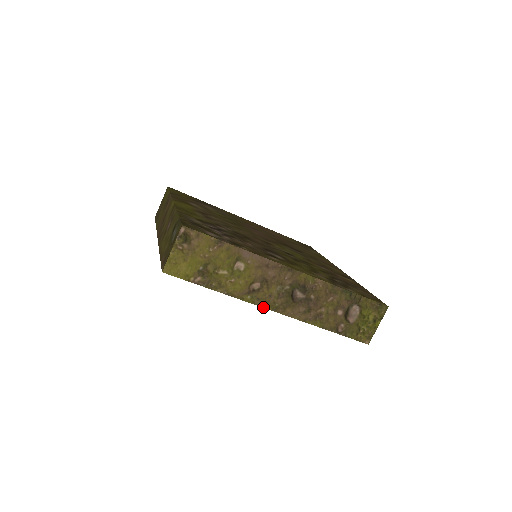
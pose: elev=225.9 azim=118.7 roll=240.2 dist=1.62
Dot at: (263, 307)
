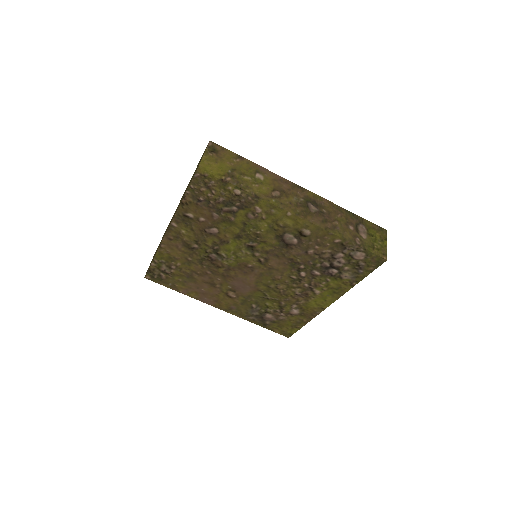
Dot at: (287, 211)
